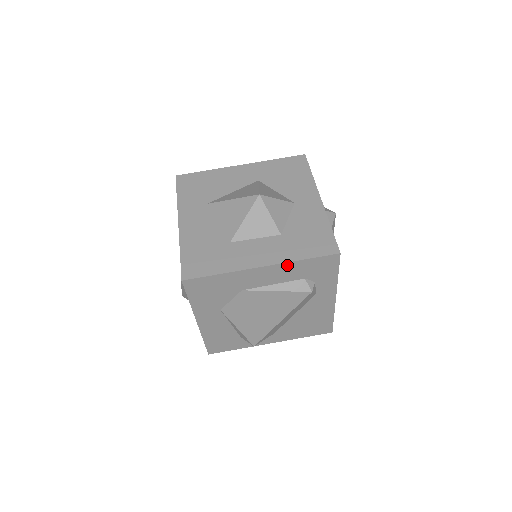
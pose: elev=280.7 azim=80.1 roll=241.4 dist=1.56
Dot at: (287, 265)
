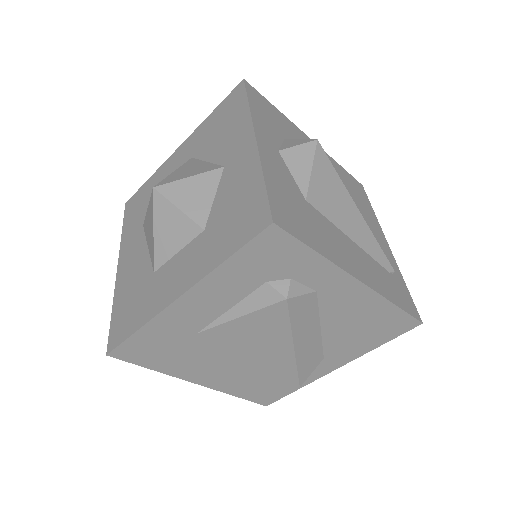
Dot at: (211, 279)
